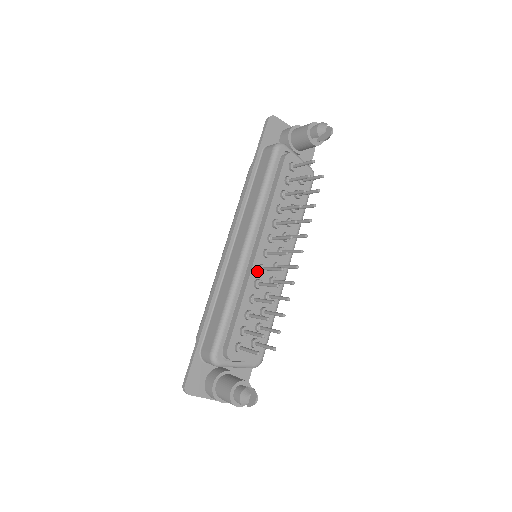
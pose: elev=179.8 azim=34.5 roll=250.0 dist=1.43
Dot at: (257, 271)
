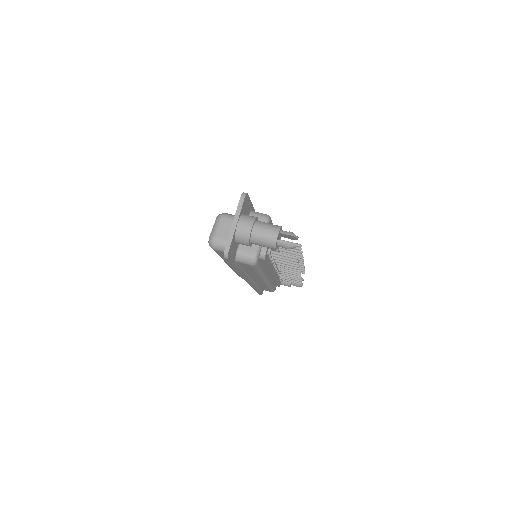
Dot at: (276, 273)
